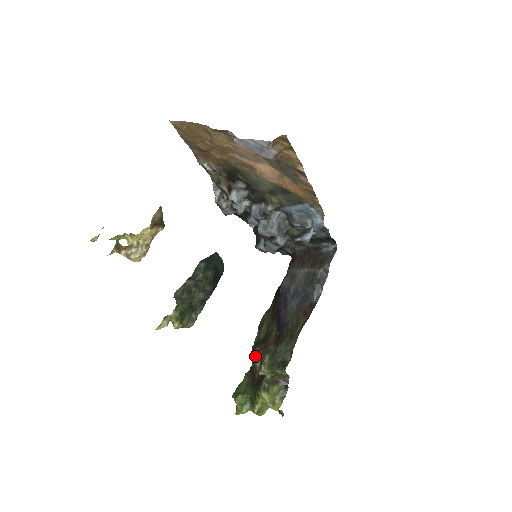
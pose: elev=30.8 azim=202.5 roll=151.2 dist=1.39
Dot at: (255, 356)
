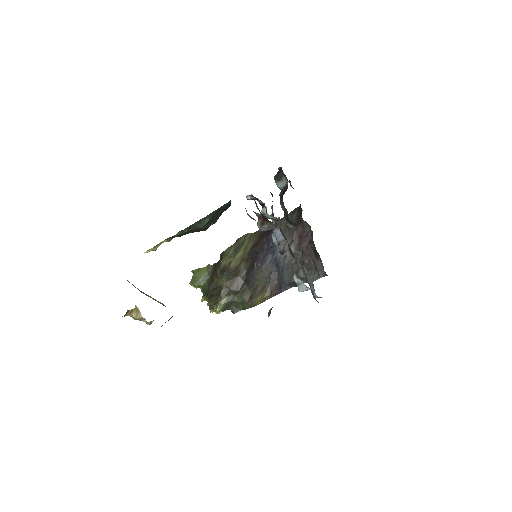
Dot at: (220, 274)
